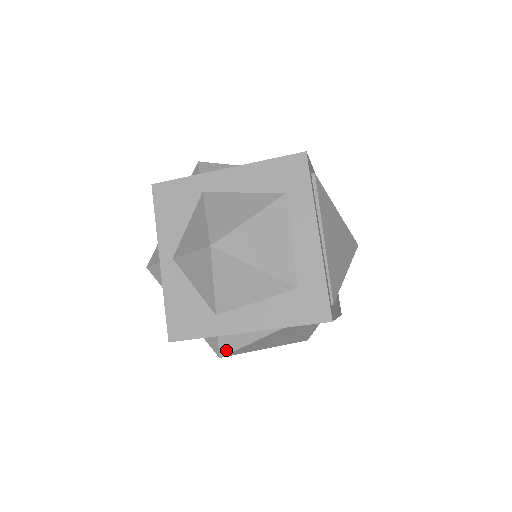
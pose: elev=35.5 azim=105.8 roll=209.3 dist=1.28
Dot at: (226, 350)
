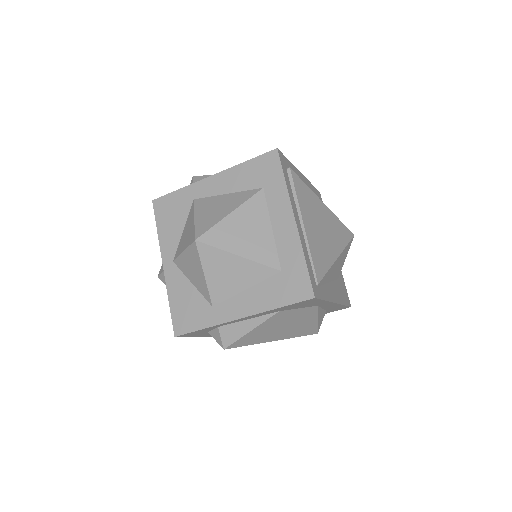
Dot at: (228, 341)
